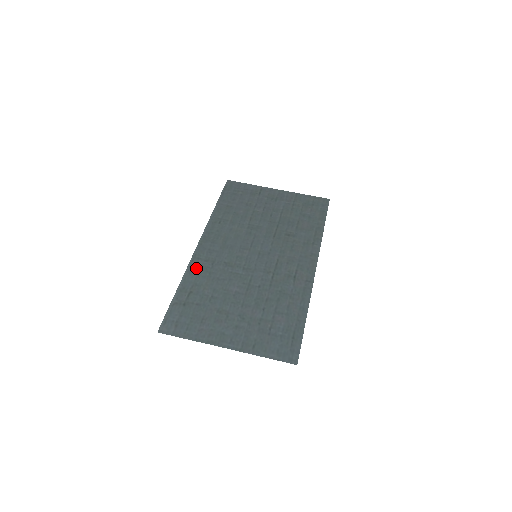
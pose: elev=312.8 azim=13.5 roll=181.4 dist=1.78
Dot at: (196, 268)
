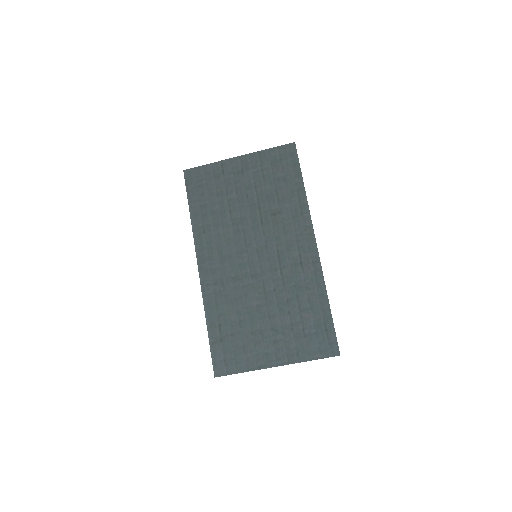
Dot at: (211, 297)
